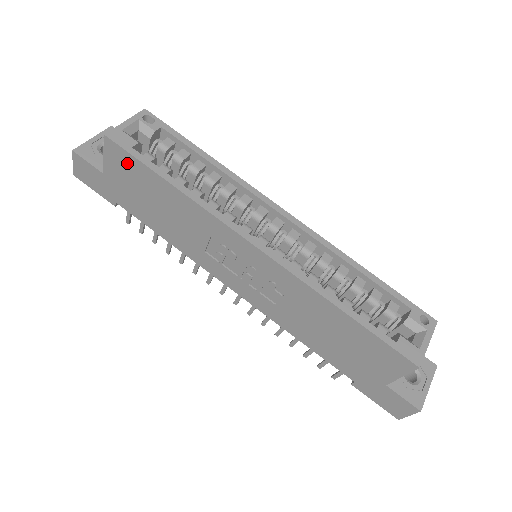
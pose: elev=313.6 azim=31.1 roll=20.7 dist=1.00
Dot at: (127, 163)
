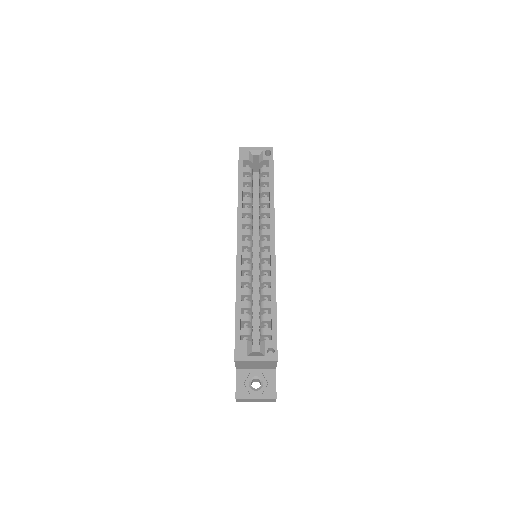
Dot at: occluded
